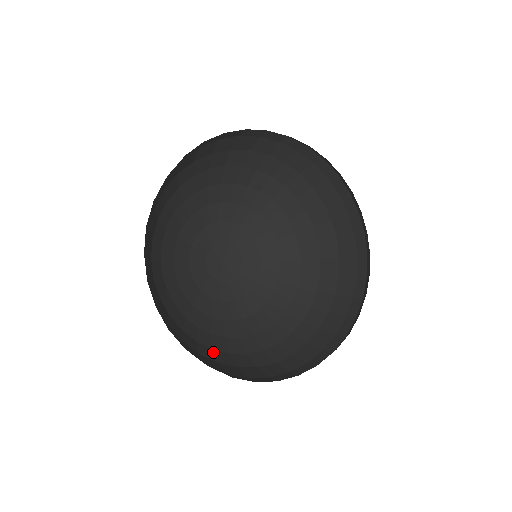
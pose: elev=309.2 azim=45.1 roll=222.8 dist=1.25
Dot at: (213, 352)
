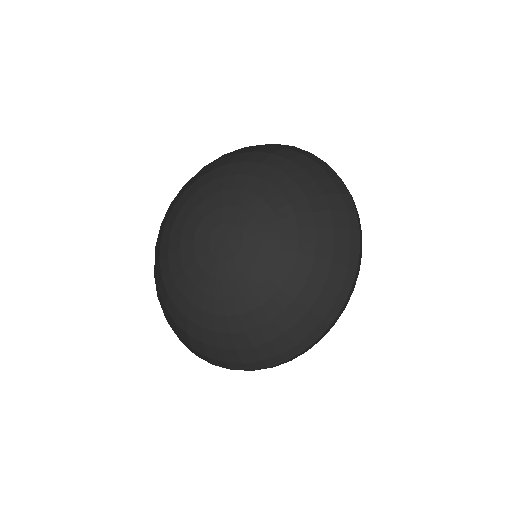
Dot at: (260, 331)
